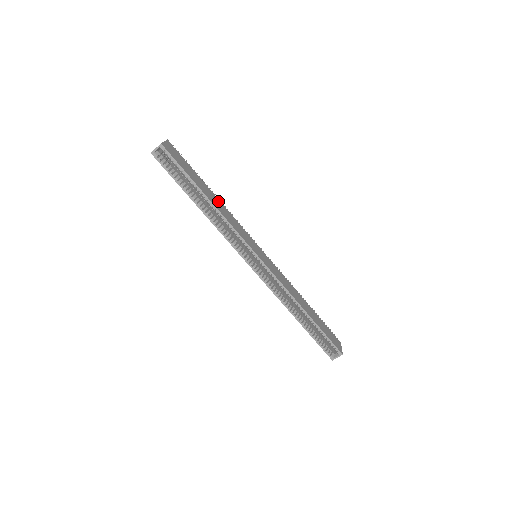
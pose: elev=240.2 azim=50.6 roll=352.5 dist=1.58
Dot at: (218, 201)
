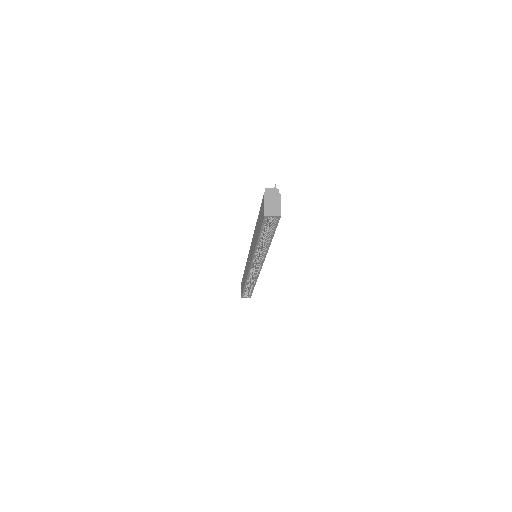
Dot at: occluded
